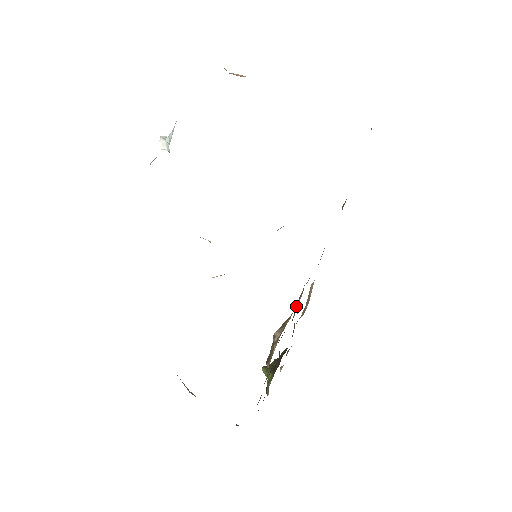
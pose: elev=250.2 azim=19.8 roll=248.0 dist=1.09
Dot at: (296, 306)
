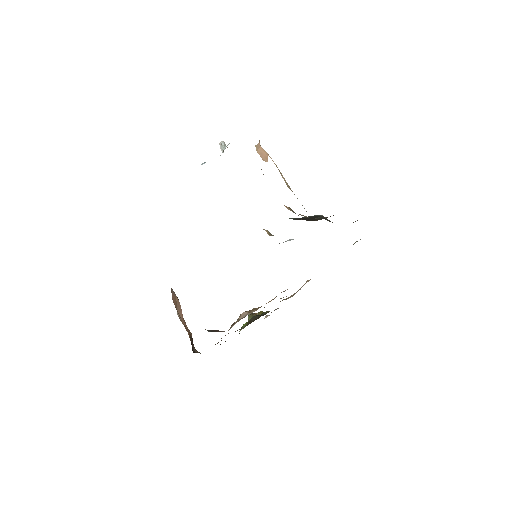
Dot at: occluded
